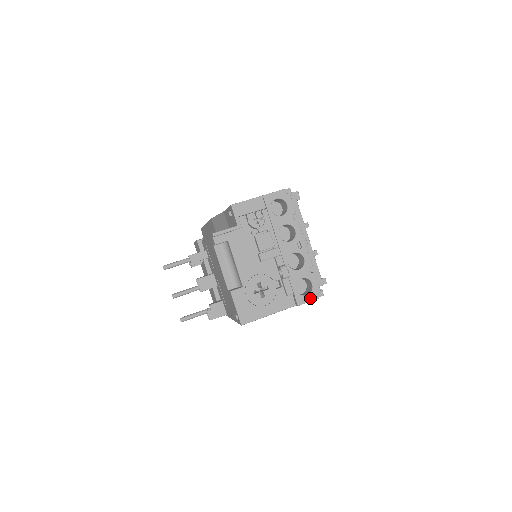
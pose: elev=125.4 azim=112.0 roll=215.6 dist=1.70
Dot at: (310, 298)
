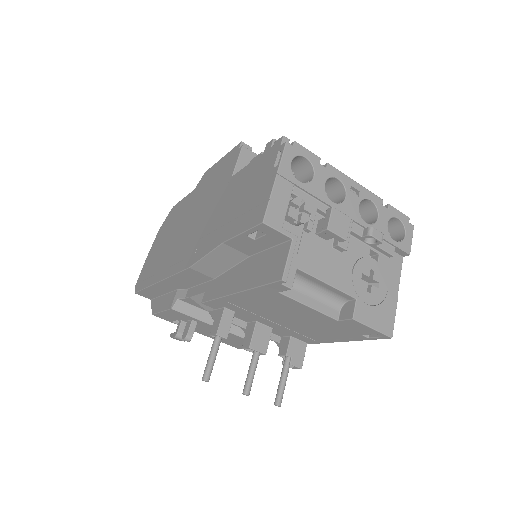
Dot at: (409, 235)
